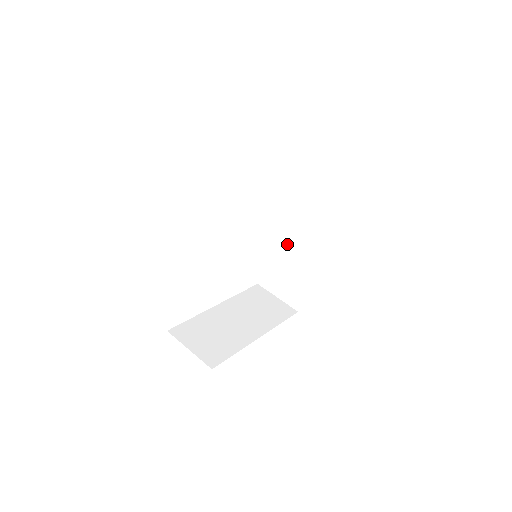
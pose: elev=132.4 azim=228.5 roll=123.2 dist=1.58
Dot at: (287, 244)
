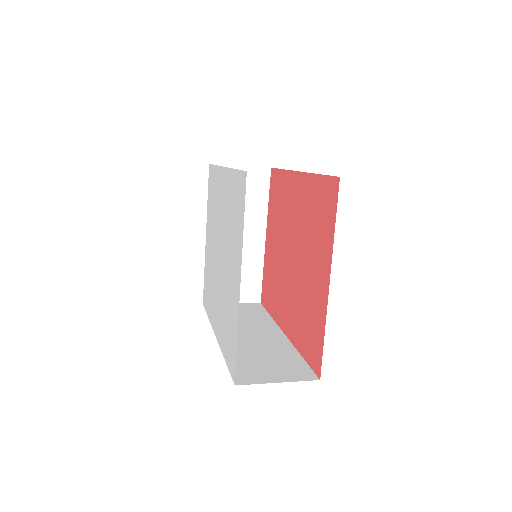
Dot at: (244, 342)
